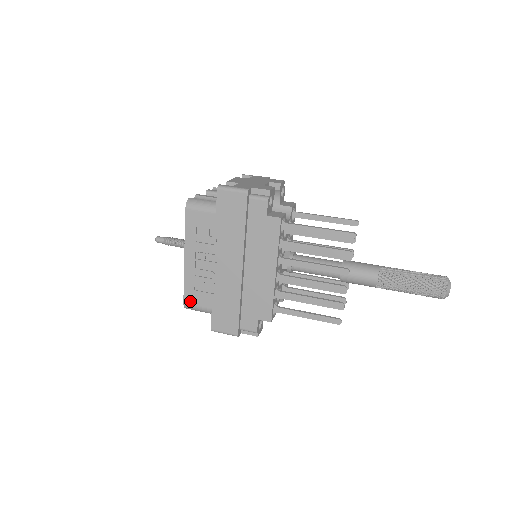
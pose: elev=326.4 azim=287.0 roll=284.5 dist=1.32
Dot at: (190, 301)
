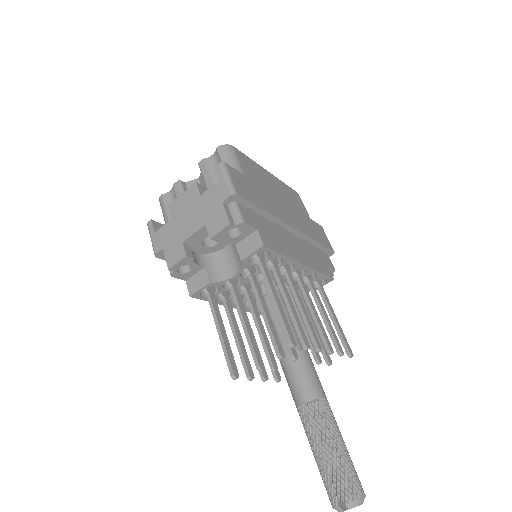
Dot at: occluded
